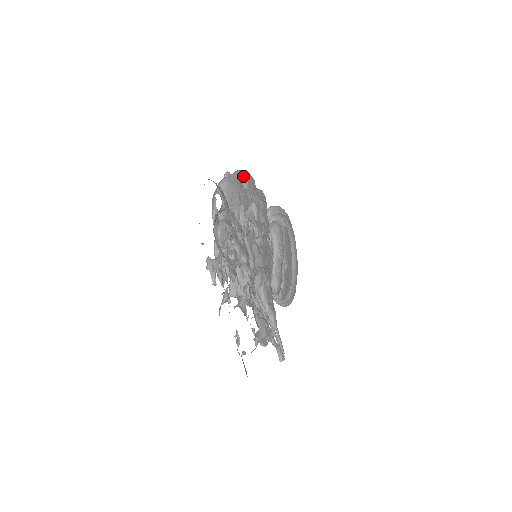
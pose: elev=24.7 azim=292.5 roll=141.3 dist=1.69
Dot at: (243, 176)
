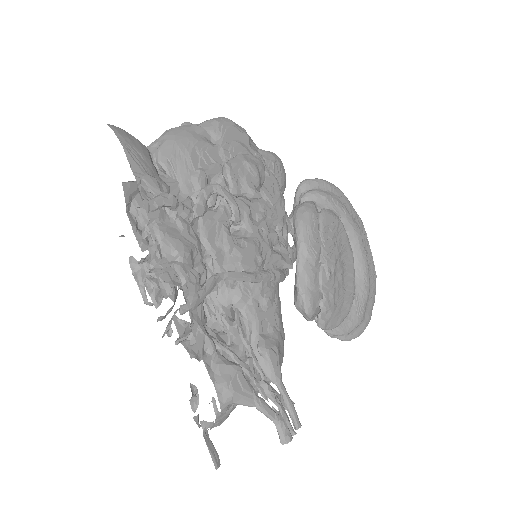
Dot at: (213, 125)
